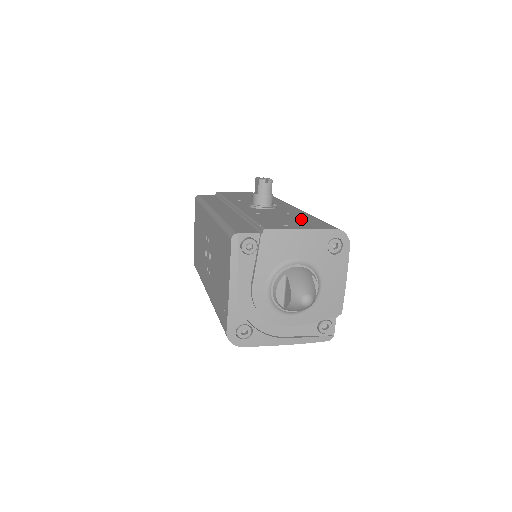
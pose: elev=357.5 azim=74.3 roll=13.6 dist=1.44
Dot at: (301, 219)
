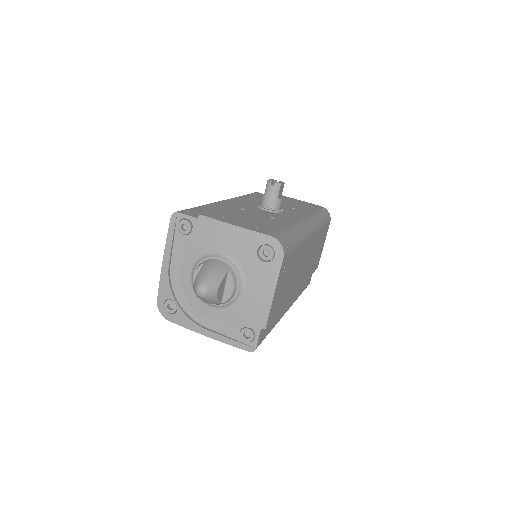
Dot at: (266, 222)
